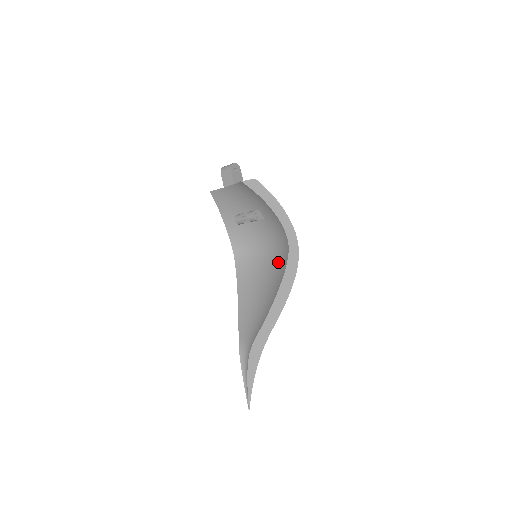
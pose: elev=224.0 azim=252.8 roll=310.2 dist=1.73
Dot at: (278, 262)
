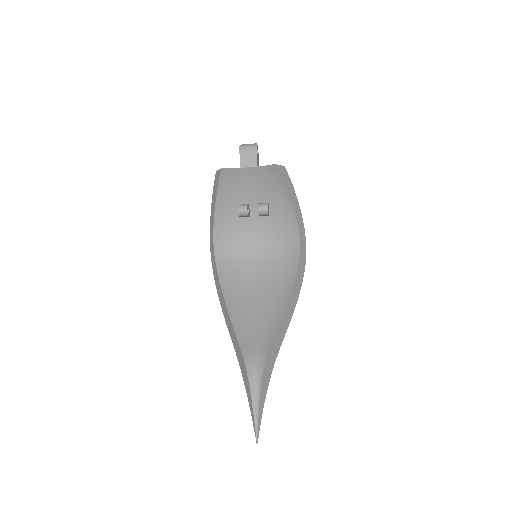
Dot at: (279, 266)
